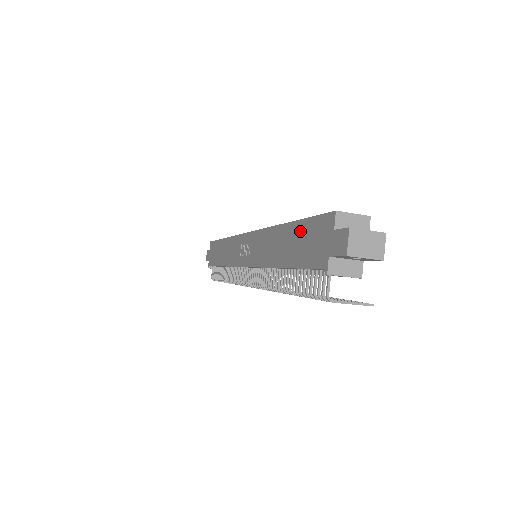
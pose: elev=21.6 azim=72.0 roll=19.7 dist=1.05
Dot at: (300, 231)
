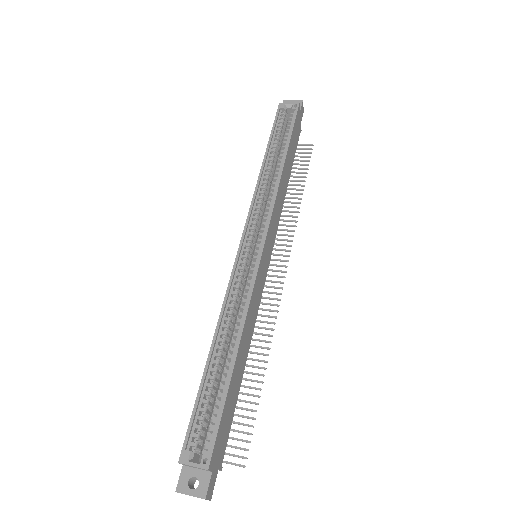
Dot at: (200, 394)
